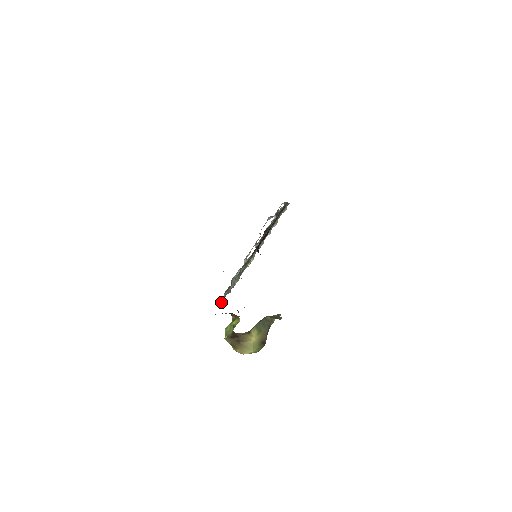
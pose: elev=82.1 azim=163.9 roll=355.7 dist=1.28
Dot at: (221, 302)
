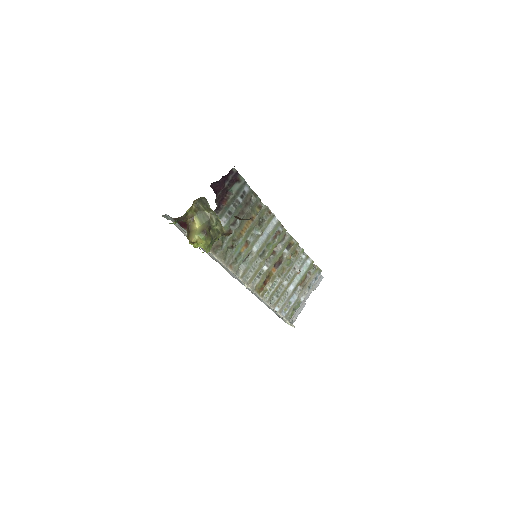
Dot at: occluded
